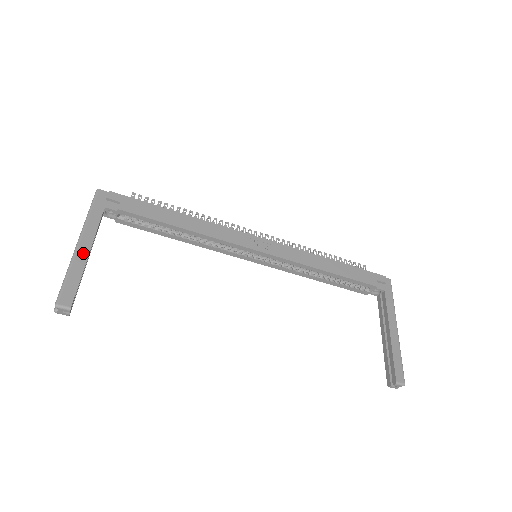
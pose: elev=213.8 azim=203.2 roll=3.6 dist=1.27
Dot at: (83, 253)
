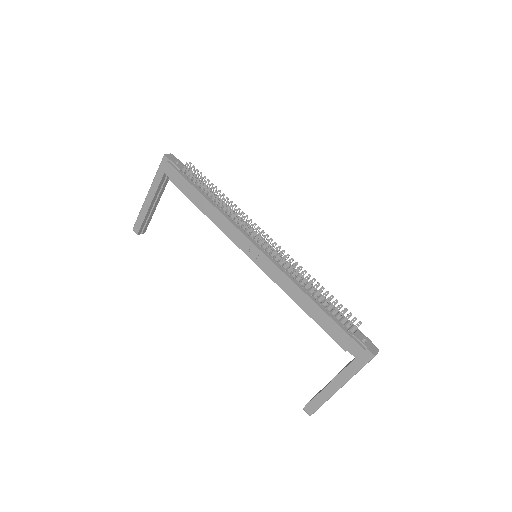
Dot at: (147, 204)
